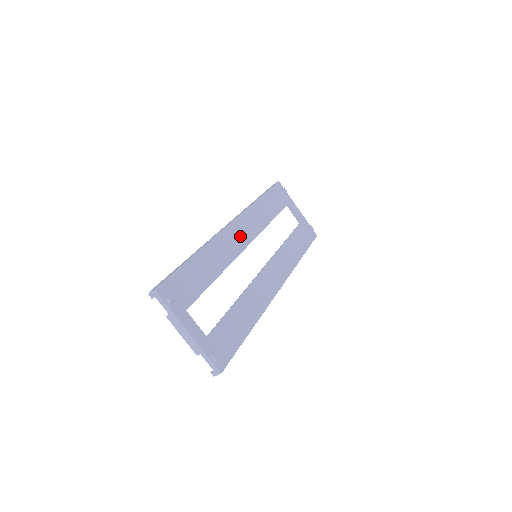
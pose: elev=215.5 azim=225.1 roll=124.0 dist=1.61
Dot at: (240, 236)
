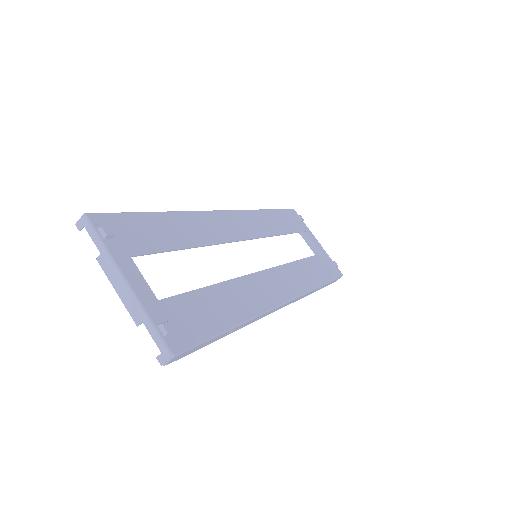
Dot at: (235, 227)
